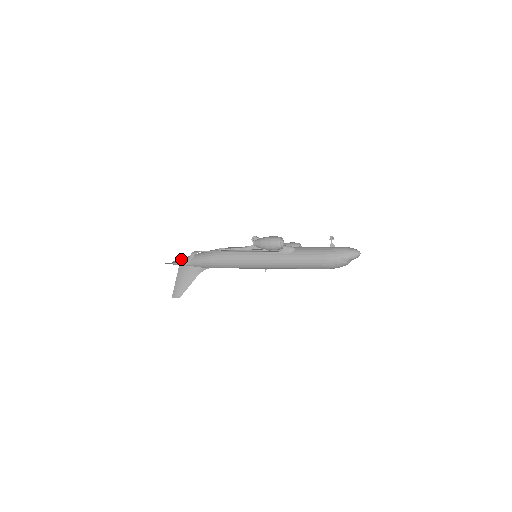
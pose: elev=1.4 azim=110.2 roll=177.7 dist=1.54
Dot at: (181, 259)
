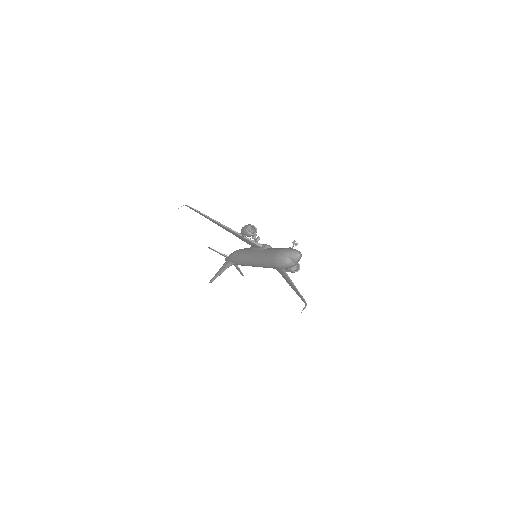
Dot at: occluded
